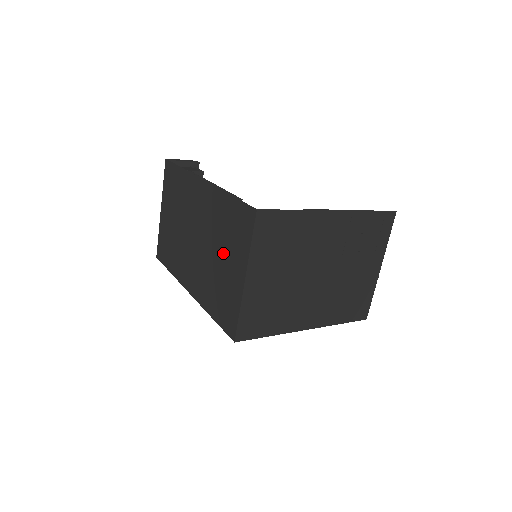
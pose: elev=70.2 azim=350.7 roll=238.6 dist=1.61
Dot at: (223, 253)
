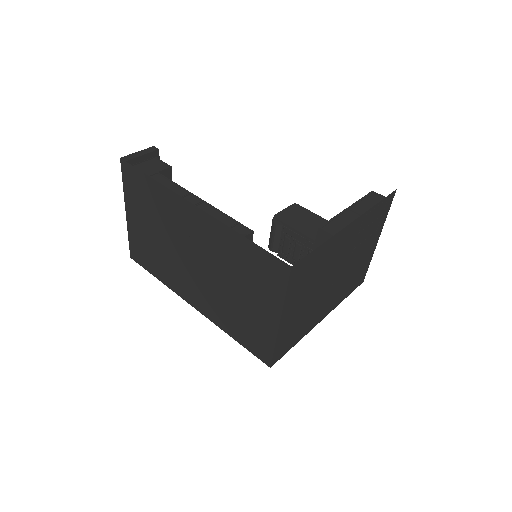
Dot at: (242, 289)
